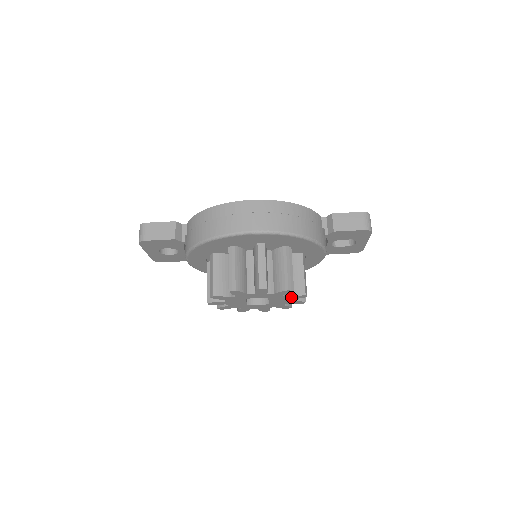
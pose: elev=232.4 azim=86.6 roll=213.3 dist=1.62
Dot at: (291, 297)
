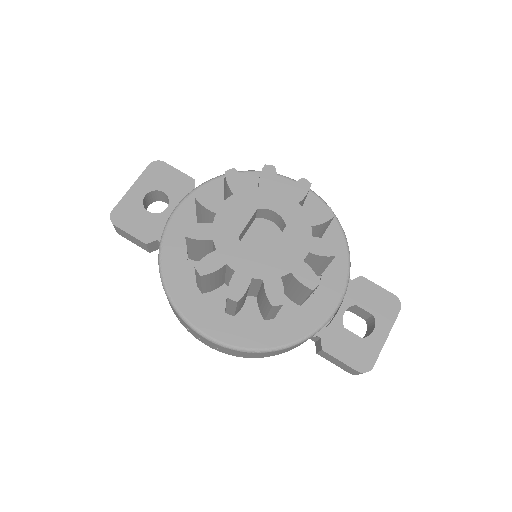
Dot at: (315, 243)
